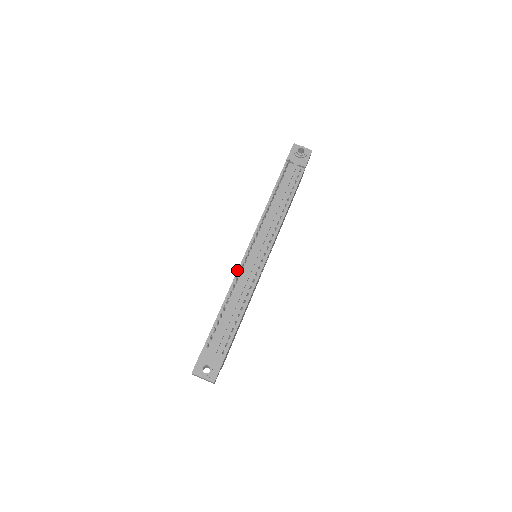
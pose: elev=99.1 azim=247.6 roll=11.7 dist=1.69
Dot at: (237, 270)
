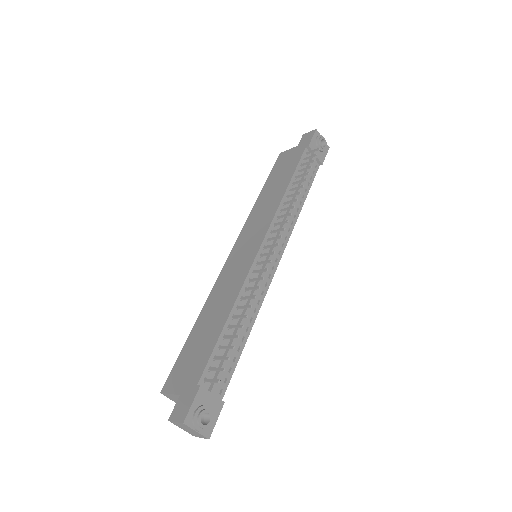
Dot at: (248, 273)
